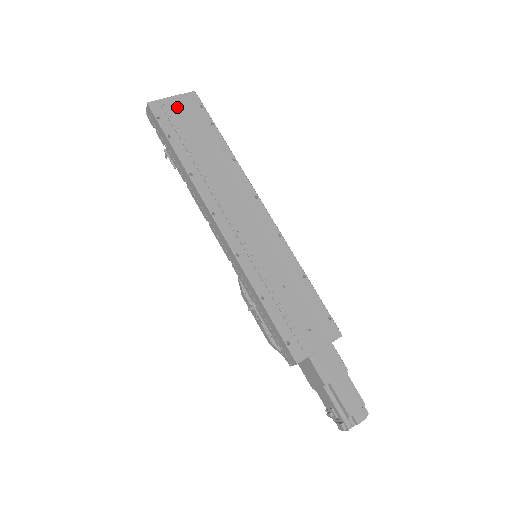
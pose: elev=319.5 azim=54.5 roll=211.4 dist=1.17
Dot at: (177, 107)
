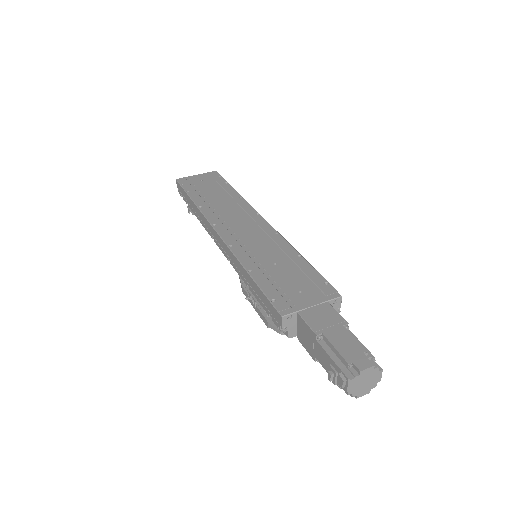
Dot at: (199, 179)
